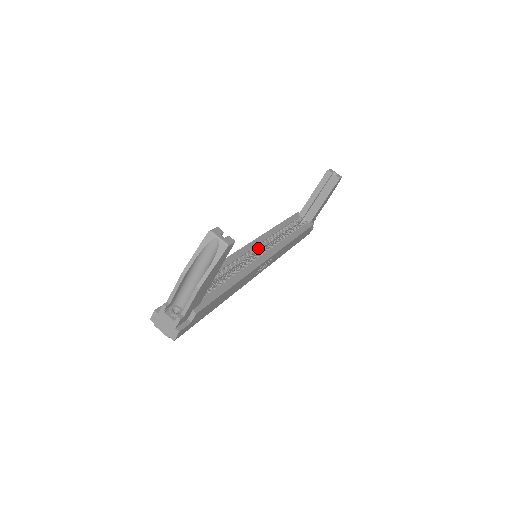
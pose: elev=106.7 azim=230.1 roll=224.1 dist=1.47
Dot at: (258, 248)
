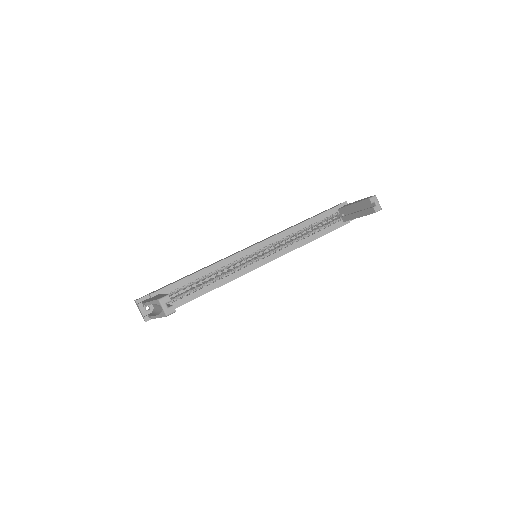
Dot at: (260, 251)
